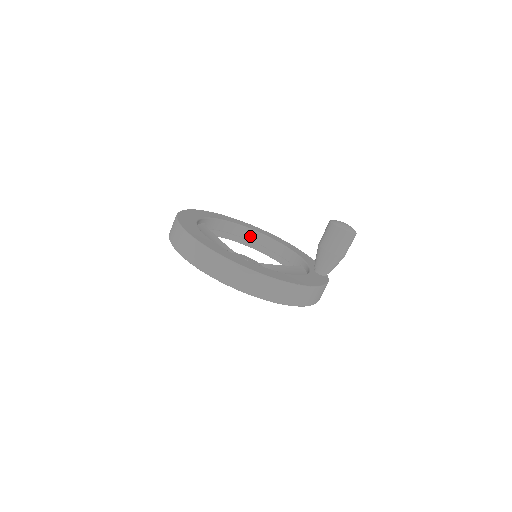
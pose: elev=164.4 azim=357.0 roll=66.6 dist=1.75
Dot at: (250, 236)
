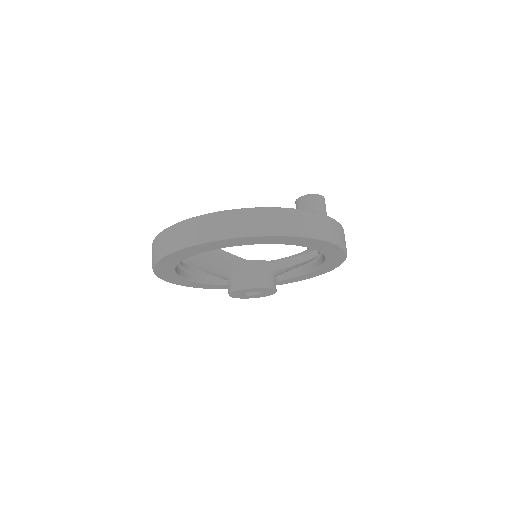
Dot at: occluded
